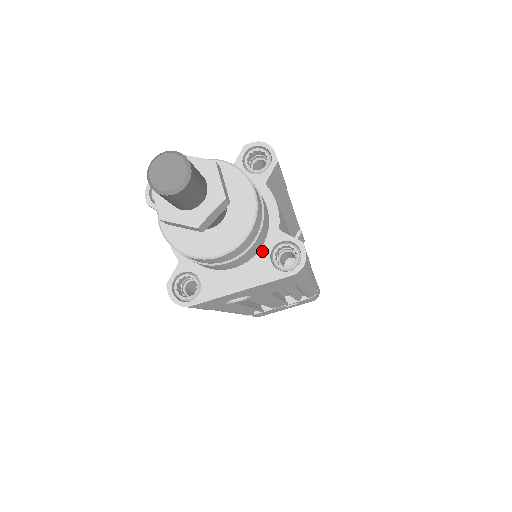
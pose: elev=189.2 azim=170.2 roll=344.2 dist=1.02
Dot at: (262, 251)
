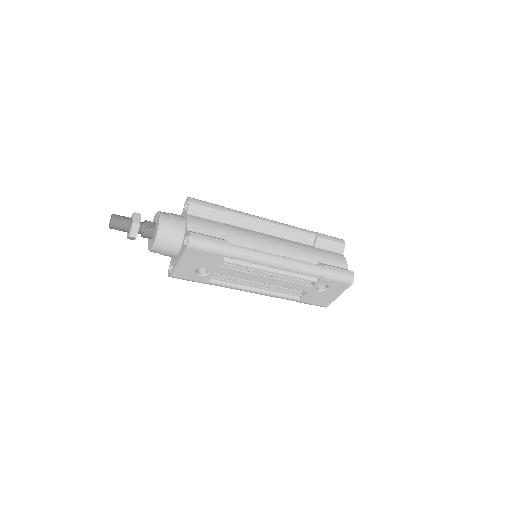
Dot at: (183, 242)
